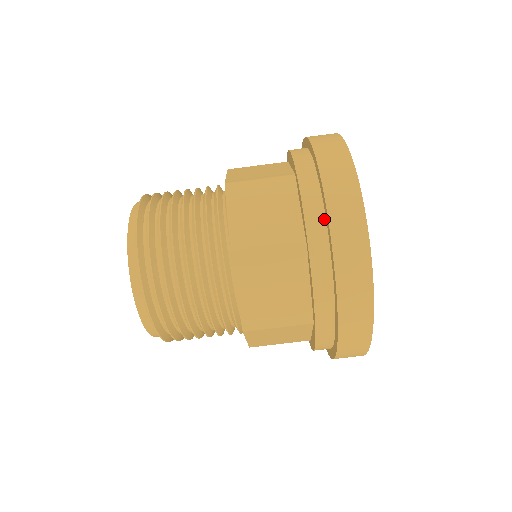
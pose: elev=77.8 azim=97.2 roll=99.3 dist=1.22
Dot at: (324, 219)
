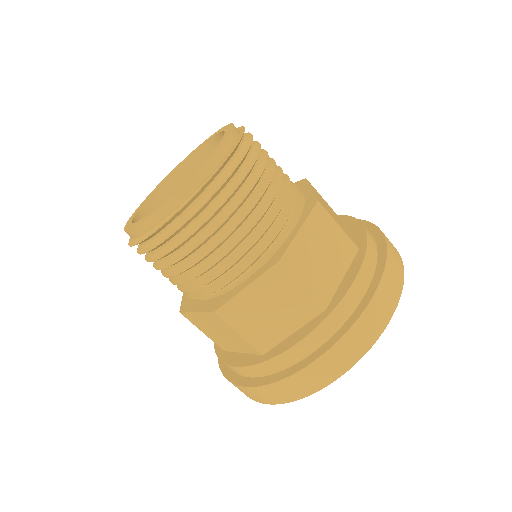
Dot at: (290, 365)
